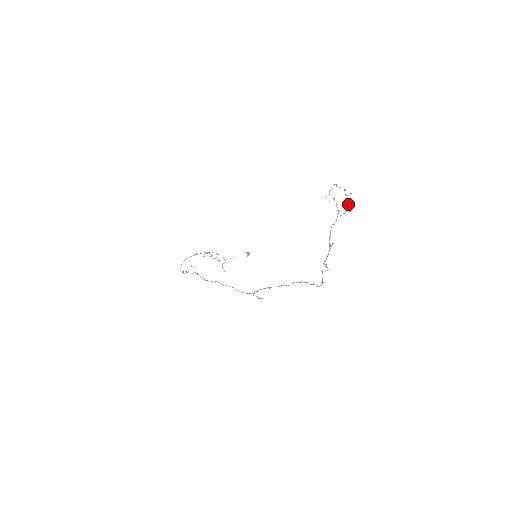
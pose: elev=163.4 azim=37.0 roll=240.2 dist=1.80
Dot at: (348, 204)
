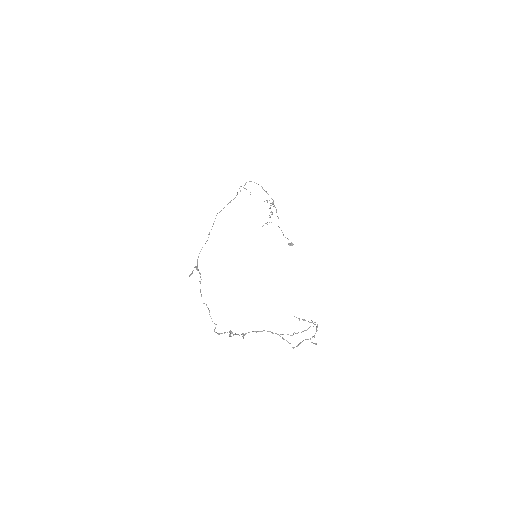
Dot at: occluded
